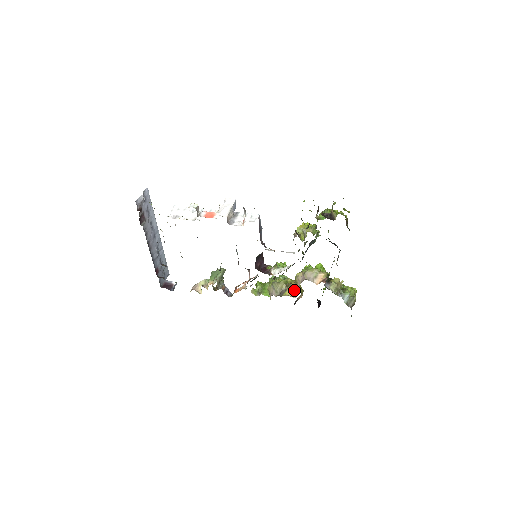
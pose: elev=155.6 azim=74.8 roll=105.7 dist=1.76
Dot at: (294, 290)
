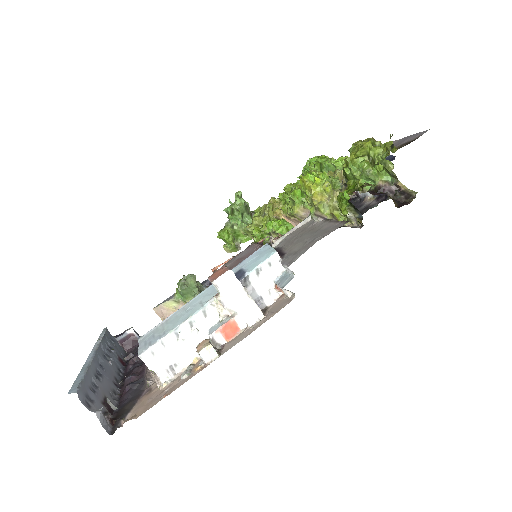
Dot at: (291, 221)
